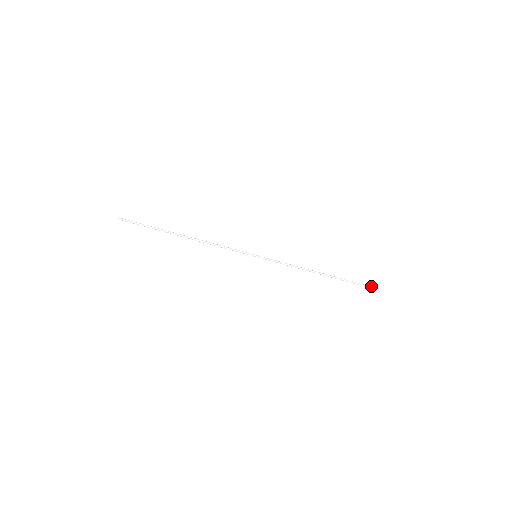
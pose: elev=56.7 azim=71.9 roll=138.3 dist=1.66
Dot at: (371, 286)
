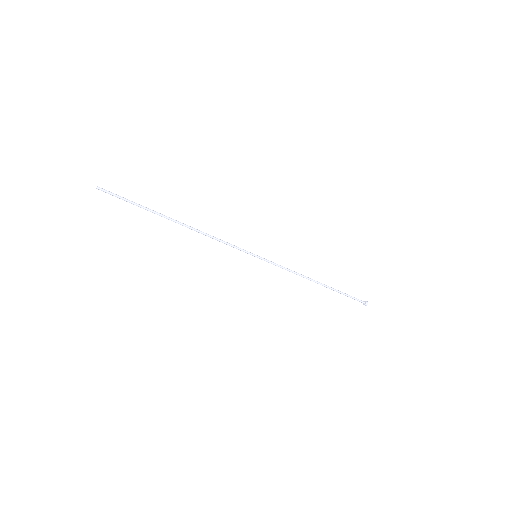
Dot at: (365, 302)
